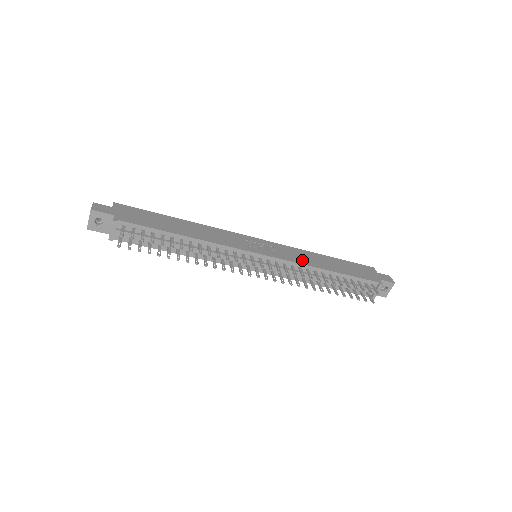
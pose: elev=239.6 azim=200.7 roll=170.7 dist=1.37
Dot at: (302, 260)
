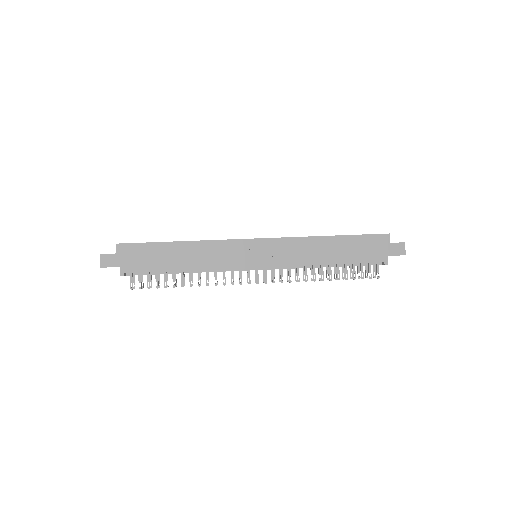
Dot at: (300, 259)
